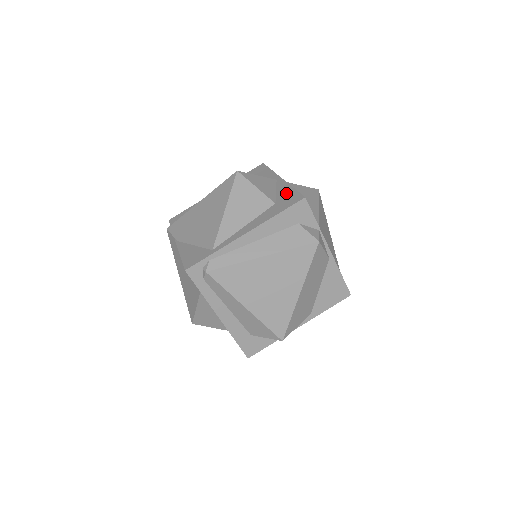
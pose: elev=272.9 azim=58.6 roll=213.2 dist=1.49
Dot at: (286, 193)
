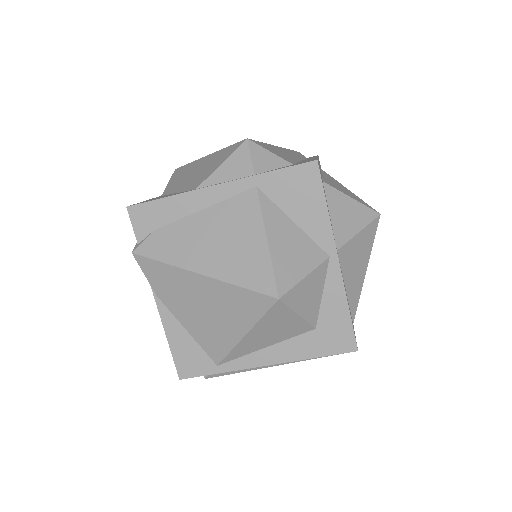
Dot at: (336, 316)
